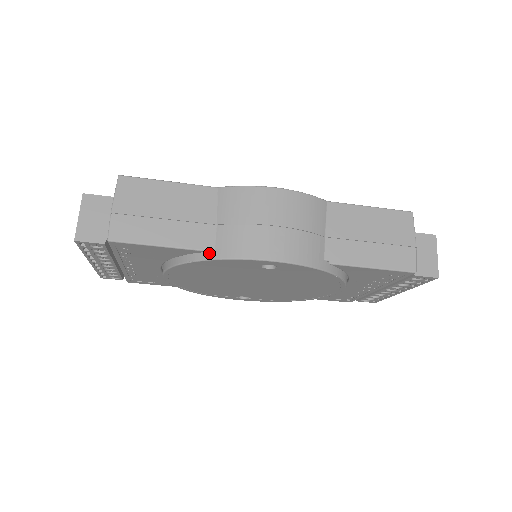
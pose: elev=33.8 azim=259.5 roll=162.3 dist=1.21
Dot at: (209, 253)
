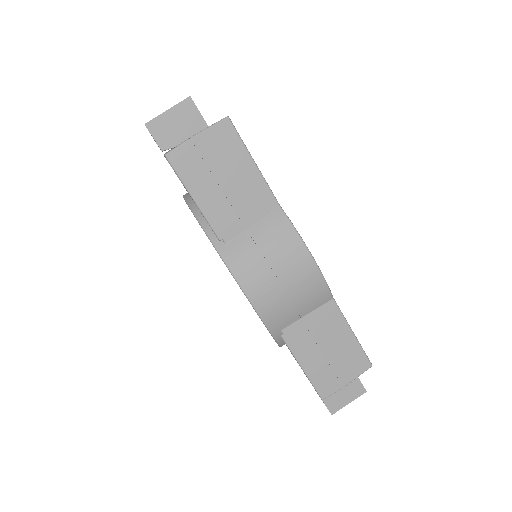
Dot at: (219, 241)
